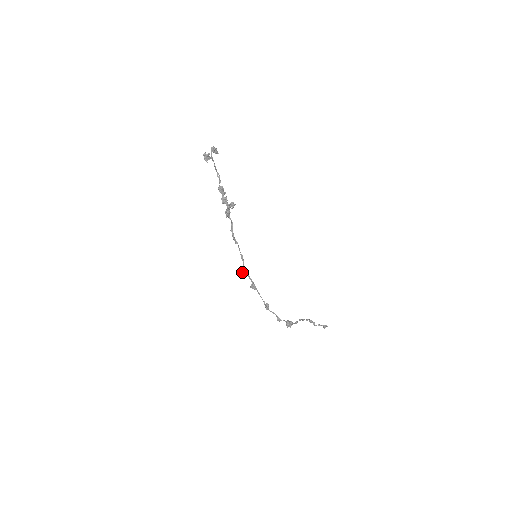
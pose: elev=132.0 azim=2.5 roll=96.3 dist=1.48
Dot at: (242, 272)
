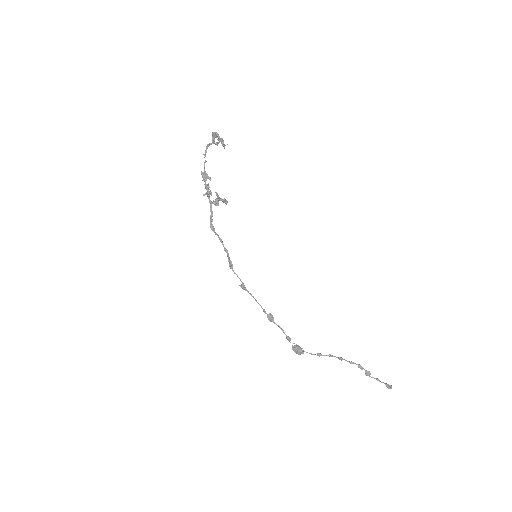
Dot at: (230, 267)
